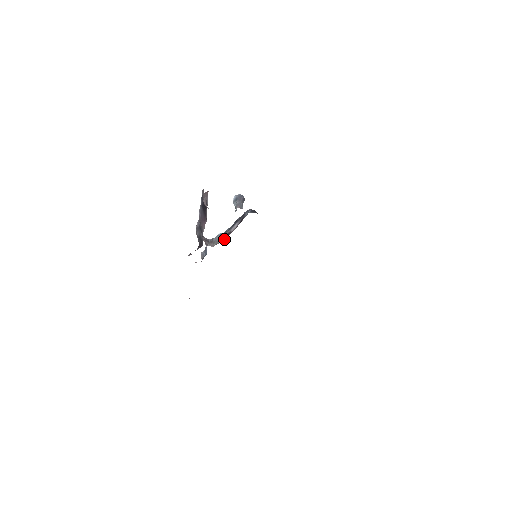
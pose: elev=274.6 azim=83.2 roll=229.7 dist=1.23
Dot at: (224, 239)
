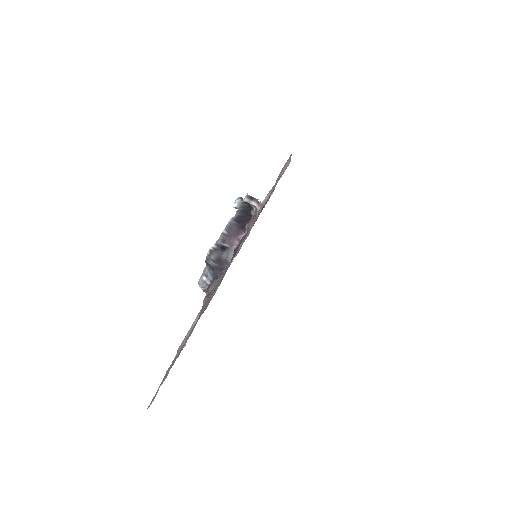
Dot at: occluded
